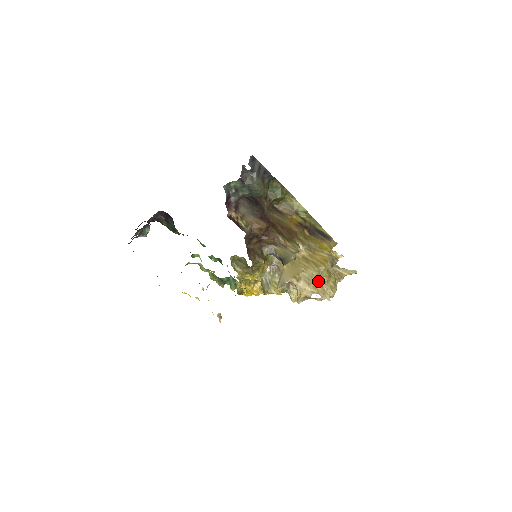
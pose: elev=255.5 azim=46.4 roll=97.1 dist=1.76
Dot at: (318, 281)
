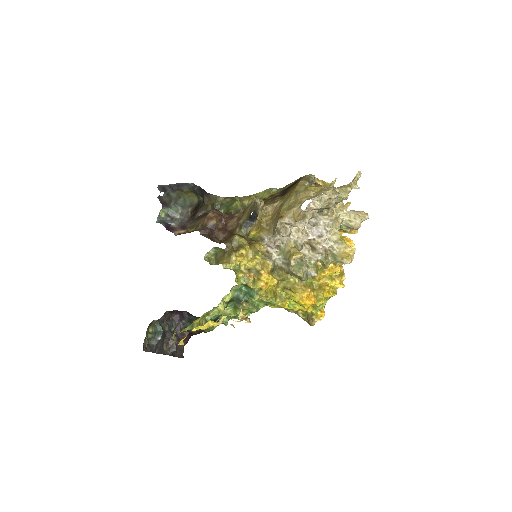
Dot at: (301, 198)
